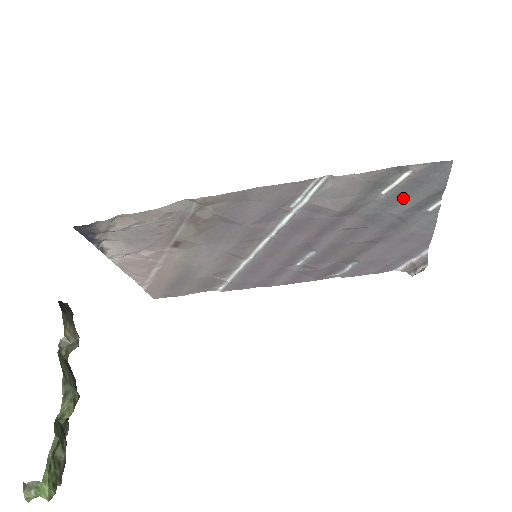
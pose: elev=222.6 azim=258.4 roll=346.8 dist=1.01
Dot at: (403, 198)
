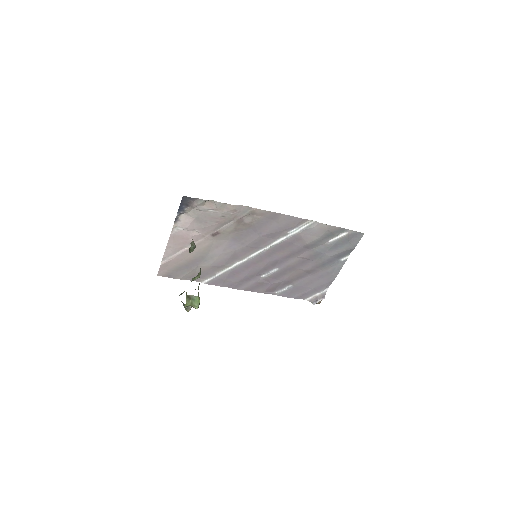
Dot at: (336, 247)
